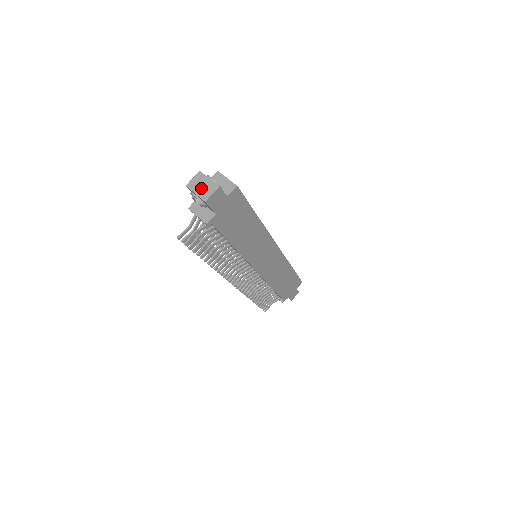
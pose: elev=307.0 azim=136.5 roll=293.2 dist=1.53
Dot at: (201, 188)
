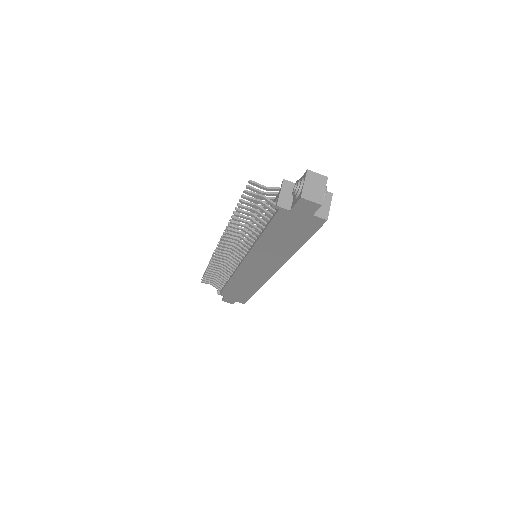
Dot at: (312, 187)
